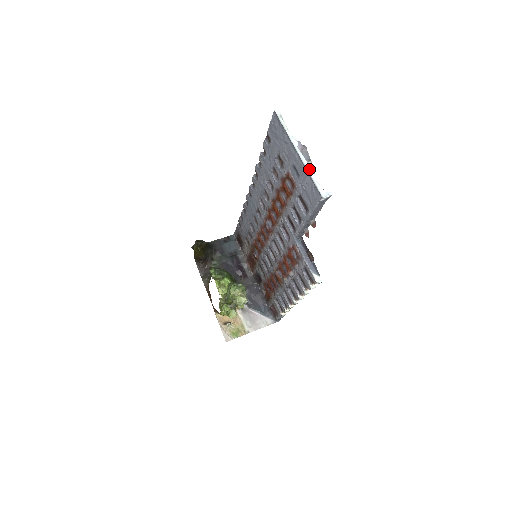
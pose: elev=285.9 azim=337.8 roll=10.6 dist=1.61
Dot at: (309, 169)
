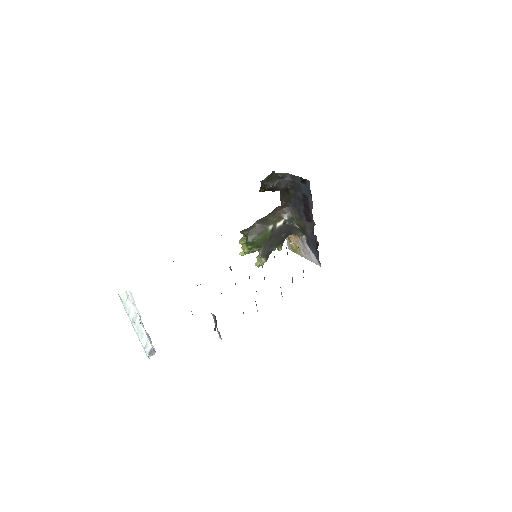
Dot at: (139, 339)
